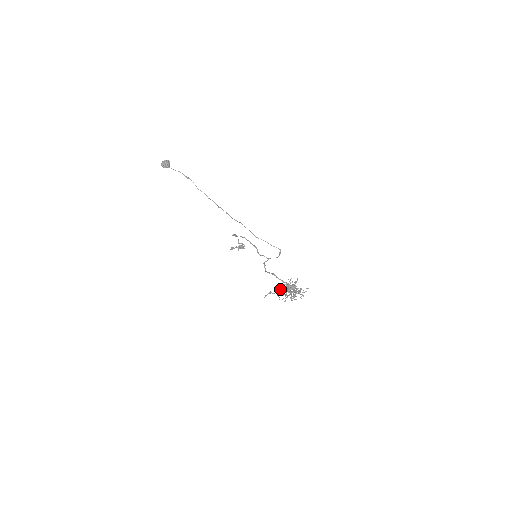
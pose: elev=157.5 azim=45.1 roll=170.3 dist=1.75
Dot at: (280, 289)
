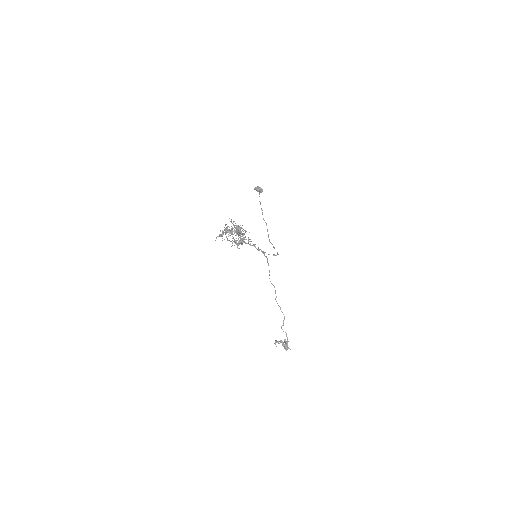
Dot at: occluded
